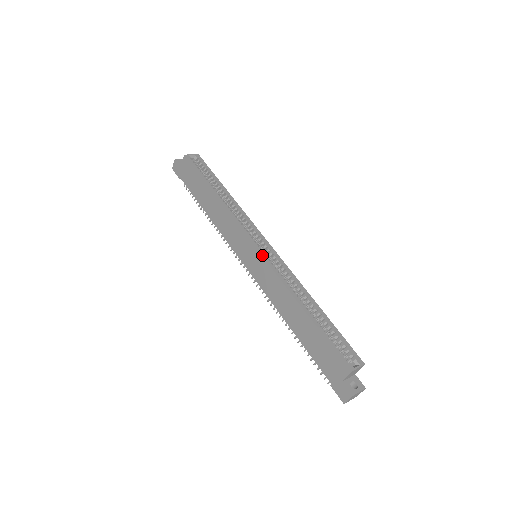
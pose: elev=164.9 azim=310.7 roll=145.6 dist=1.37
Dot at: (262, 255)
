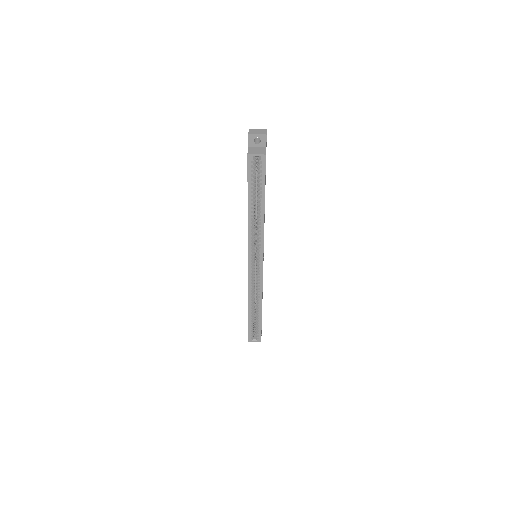
Dot at: (248, 272)
